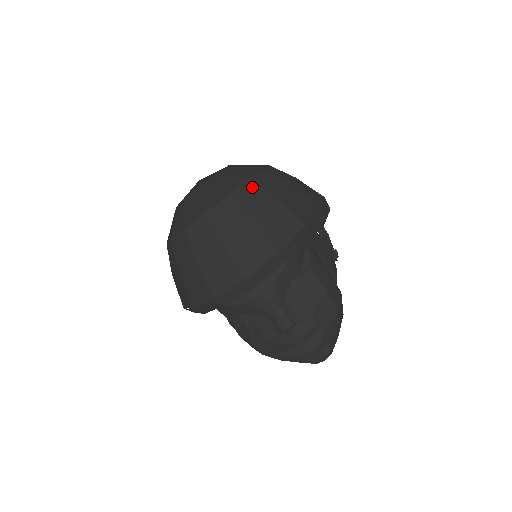
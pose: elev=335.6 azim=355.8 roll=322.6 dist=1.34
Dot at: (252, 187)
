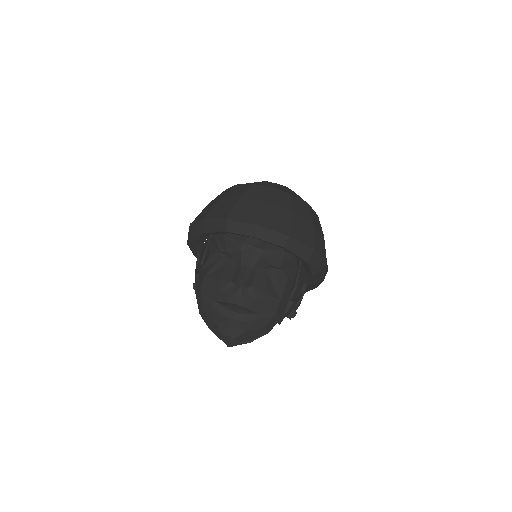
Dot at: (308, 208)
